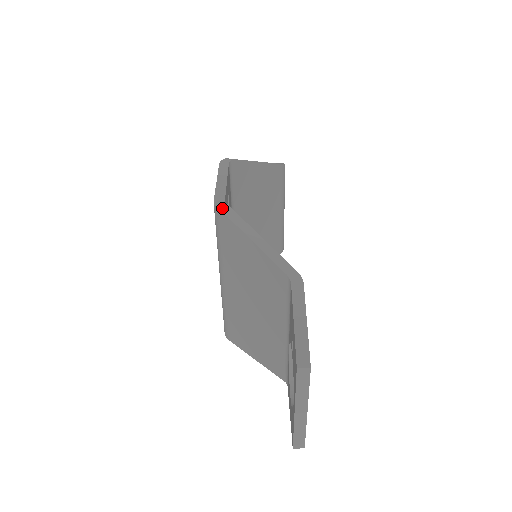
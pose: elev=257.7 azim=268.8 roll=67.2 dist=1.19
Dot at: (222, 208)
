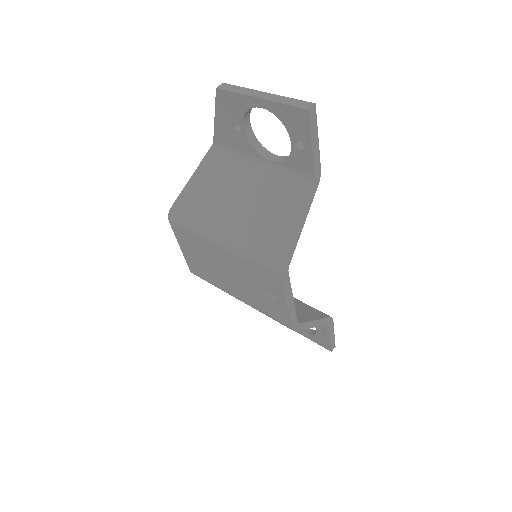
Dot at: (171, 210)
